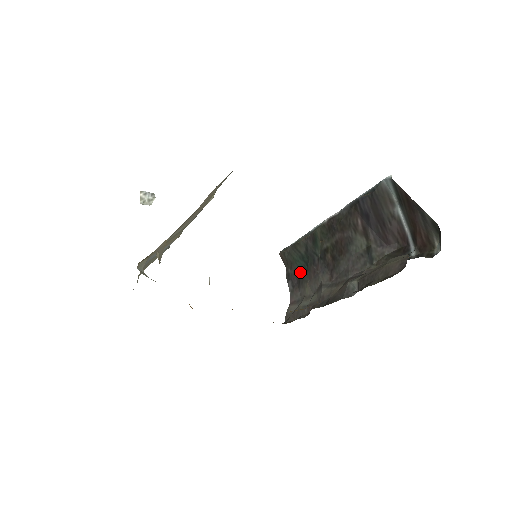
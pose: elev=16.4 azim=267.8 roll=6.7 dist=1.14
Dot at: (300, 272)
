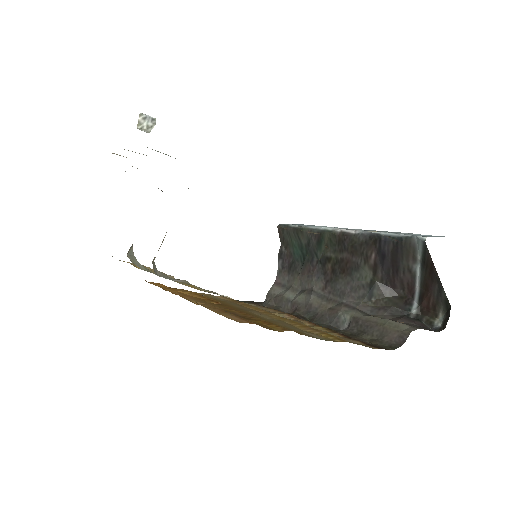
Dot at: (294, 259)
